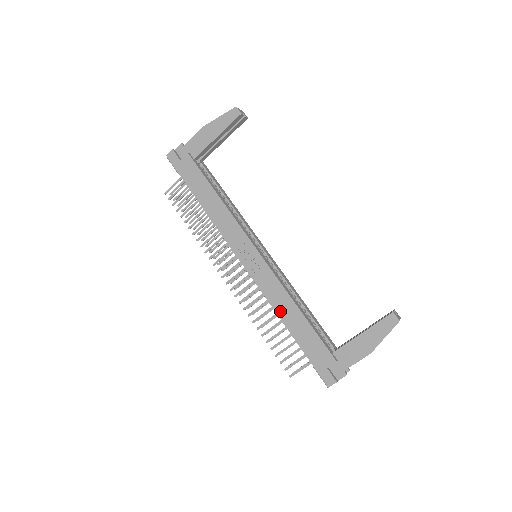
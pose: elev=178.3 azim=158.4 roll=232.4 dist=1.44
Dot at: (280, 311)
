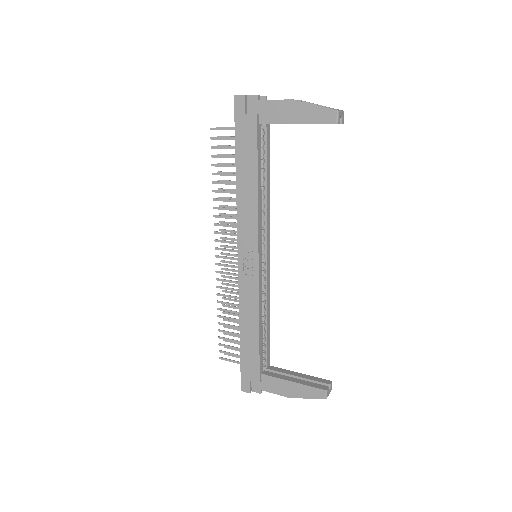
Dot at: (243, 317)
